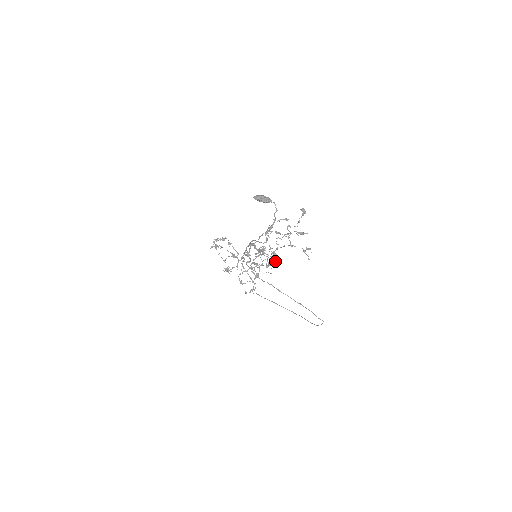
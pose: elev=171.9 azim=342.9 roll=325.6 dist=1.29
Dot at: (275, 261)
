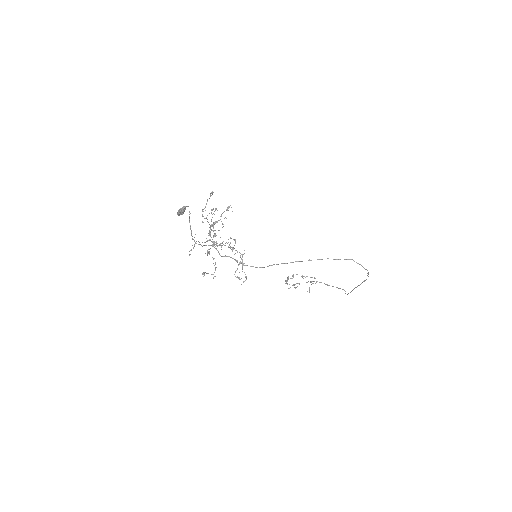
Dot at: (235, 242)
